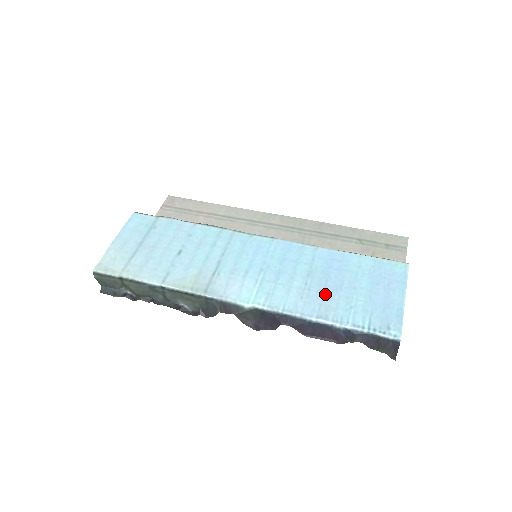
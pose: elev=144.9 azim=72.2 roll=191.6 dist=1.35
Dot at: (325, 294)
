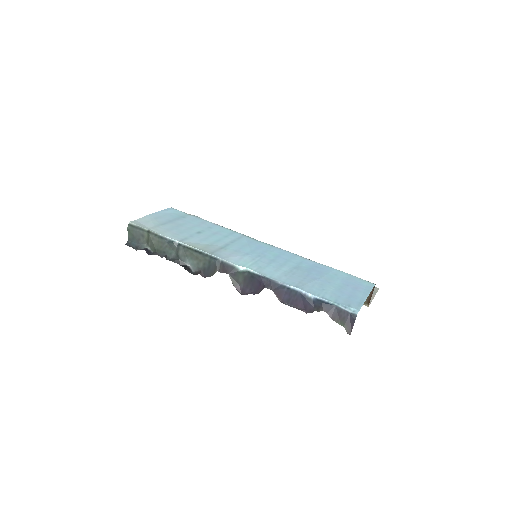
Dot at: (305, 278)
